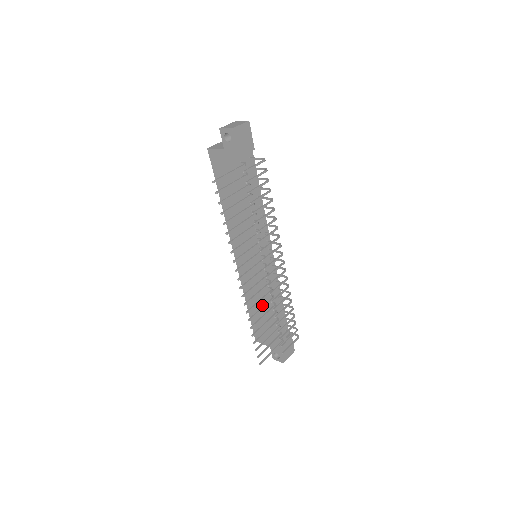
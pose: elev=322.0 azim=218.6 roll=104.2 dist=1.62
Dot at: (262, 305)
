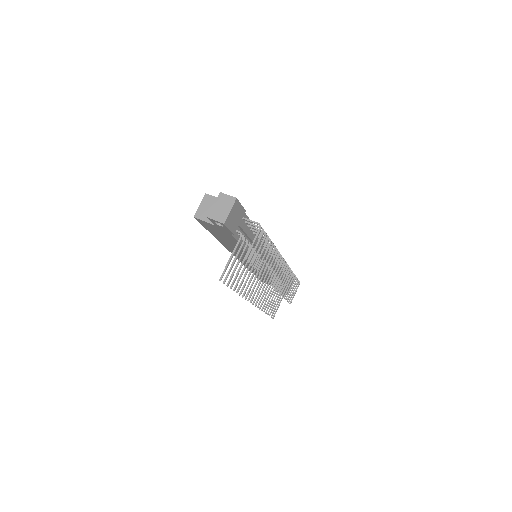
Dot at: occluded
